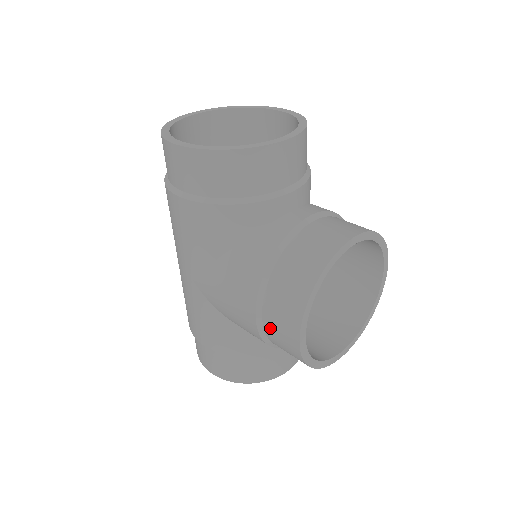
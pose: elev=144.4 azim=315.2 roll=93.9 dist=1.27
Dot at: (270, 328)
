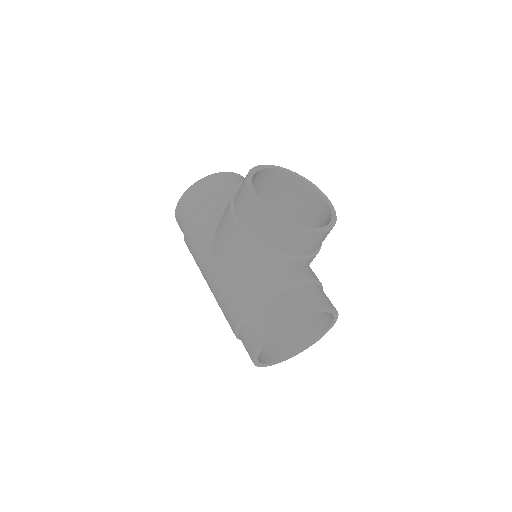
Dot at: (245, 220)
